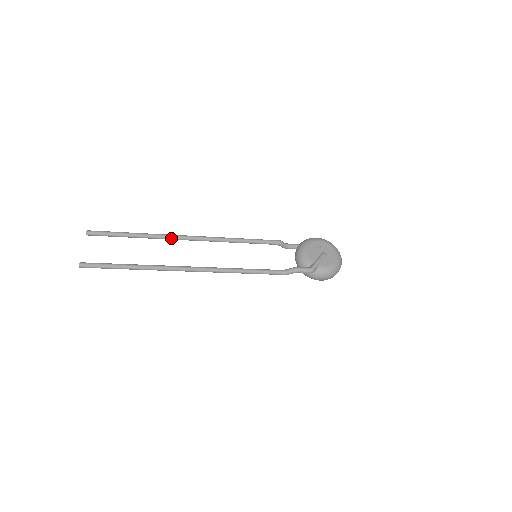
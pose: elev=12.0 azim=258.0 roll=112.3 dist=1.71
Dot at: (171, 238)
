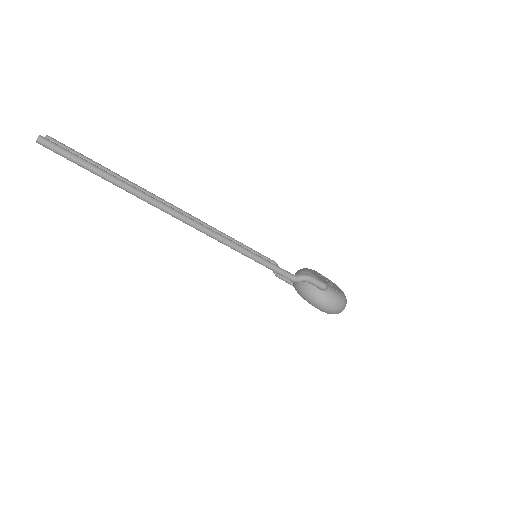
Dot at: (155, 197)
